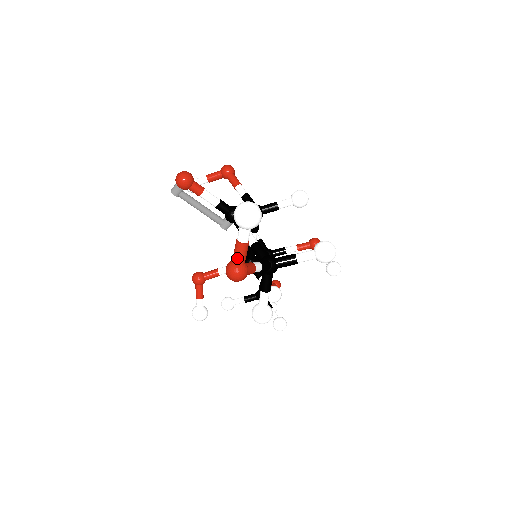
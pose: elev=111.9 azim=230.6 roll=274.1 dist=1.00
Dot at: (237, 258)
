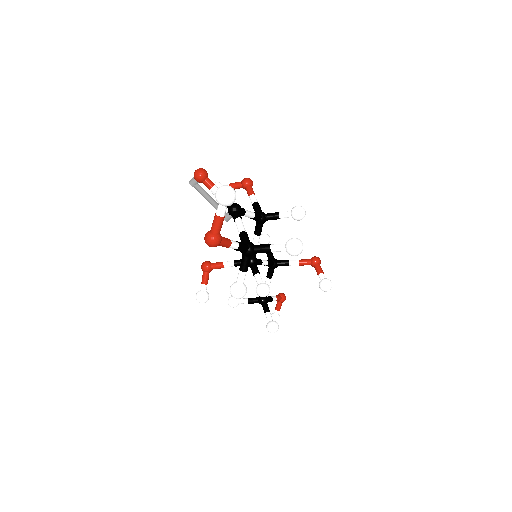
Dot at: (213, 228)
